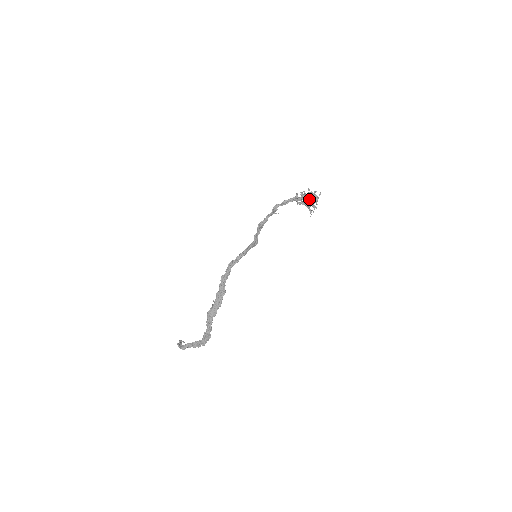
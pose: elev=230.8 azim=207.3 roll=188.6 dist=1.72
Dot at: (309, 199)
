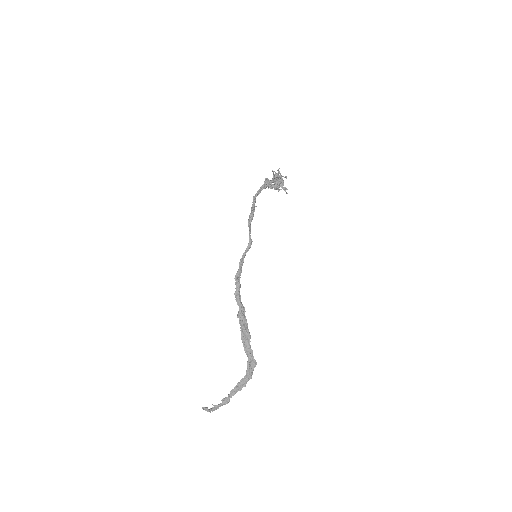
Dot at: (278, 179)
